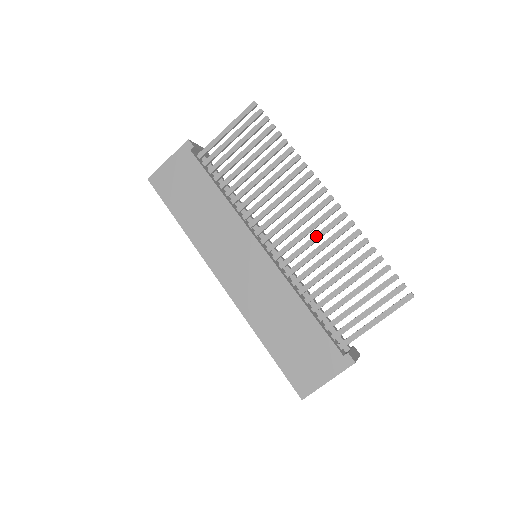
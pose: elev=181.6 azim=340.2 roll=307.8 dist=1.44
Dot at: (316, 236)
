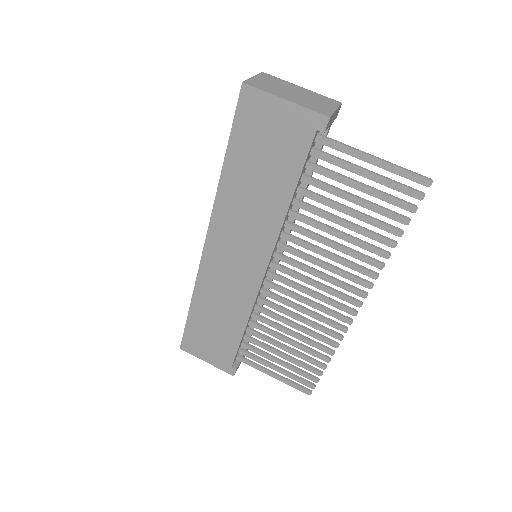
Dot at: (310, 313)
